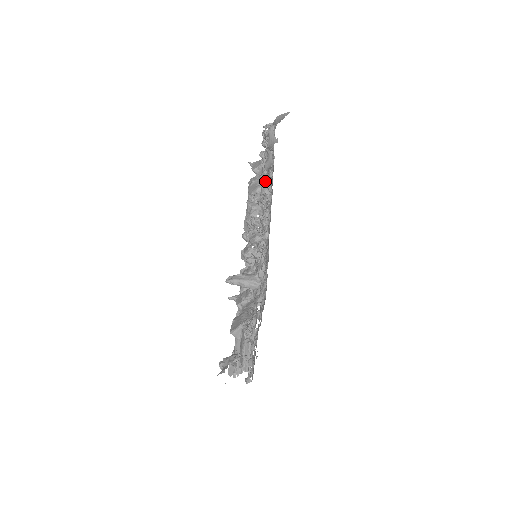
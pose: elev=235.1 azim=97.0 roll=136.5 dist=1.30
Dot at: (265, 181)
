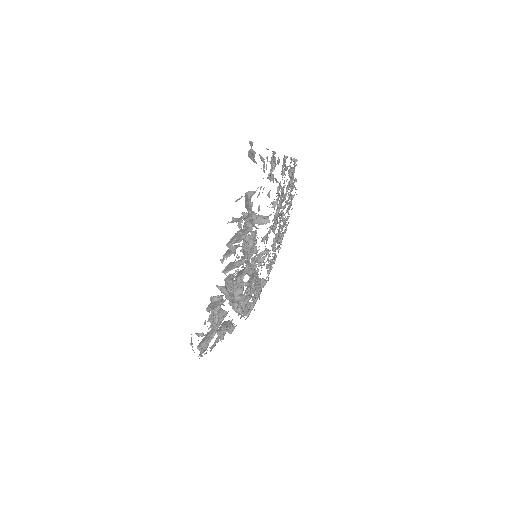
Dot at: (294, 164)
